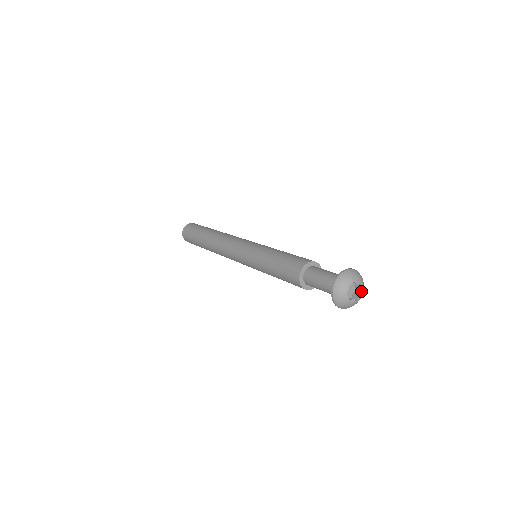
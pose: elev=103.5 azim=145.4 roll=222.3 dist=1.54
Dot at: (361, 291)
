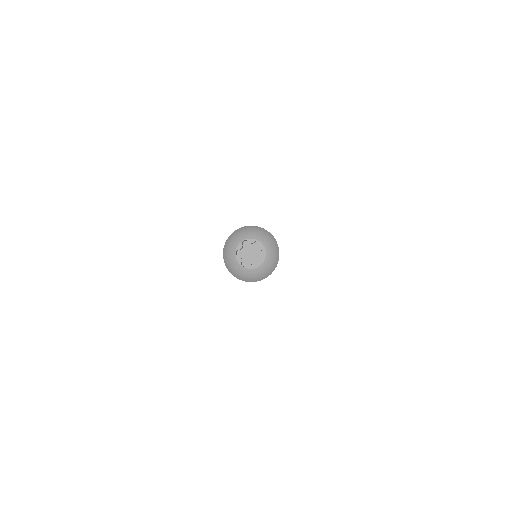
Dot at: (258, 266)
